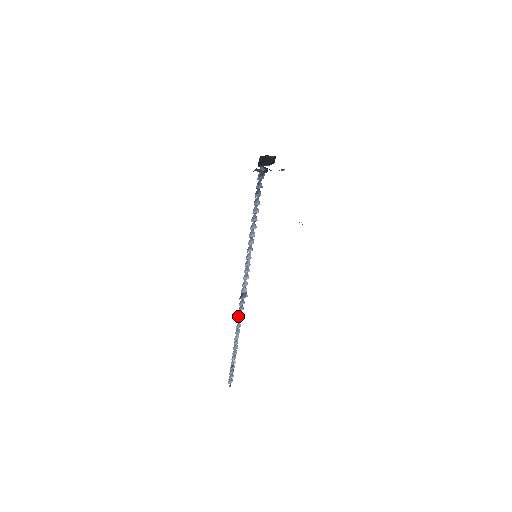
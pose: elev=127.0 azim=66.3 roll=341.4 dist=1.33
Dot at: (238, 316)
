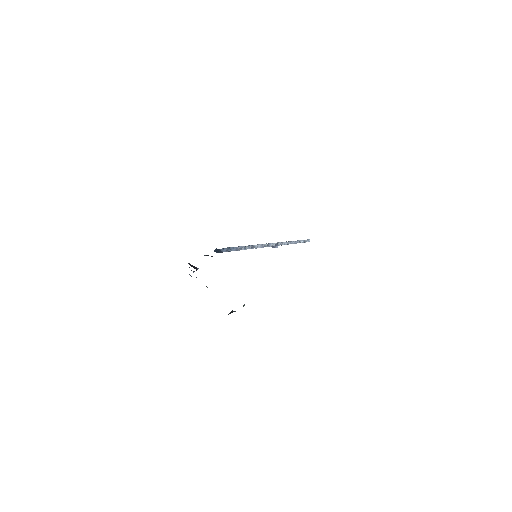
Dot at: occluded
